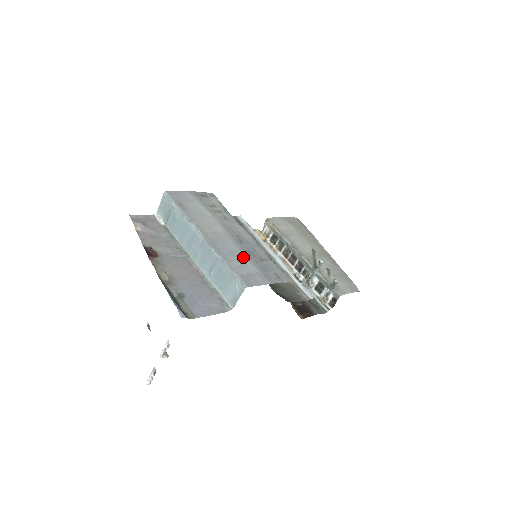
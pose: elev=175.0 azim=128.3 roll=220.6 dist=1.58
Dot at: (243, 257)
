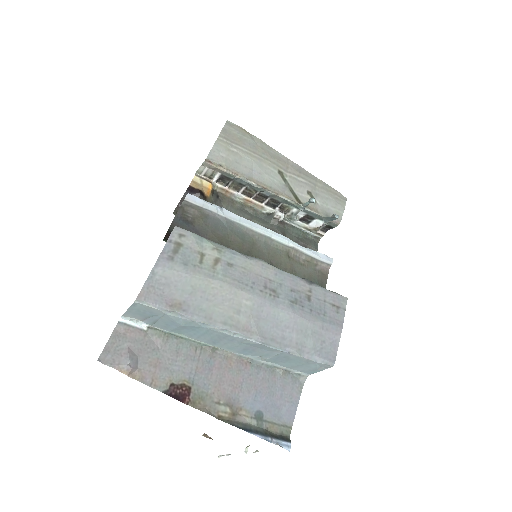
Dot at: (299, 321)
